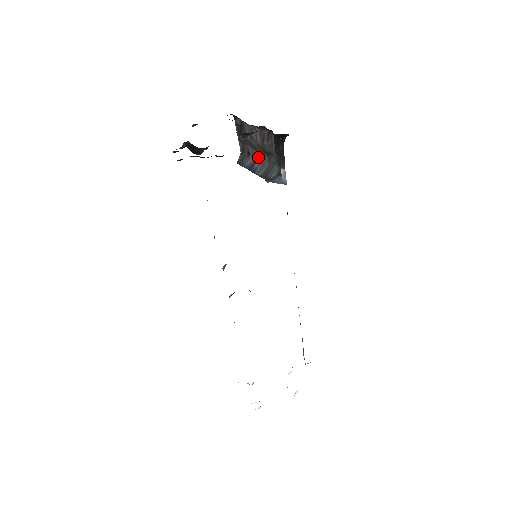
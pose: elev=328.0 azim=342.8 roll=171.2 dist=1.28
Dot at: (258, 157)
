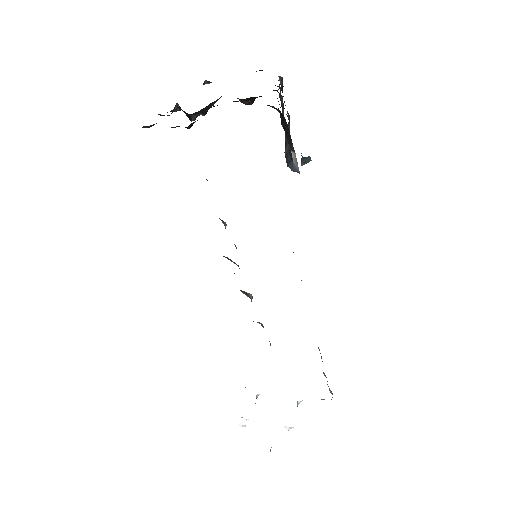
Dot at: (289, 130)
